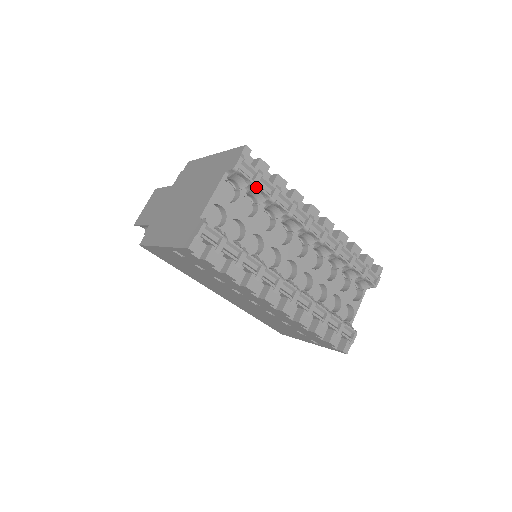
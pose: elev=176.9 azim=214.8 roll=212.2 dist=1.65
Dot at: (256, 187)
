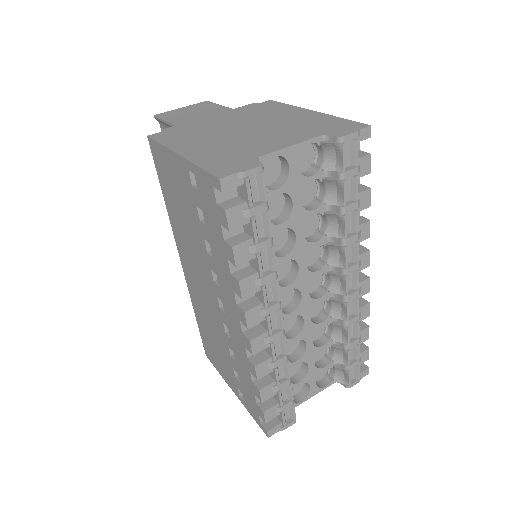
Dot at: (341, 181)
